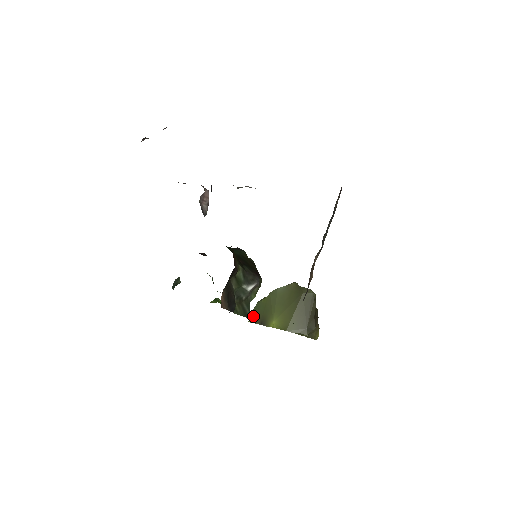
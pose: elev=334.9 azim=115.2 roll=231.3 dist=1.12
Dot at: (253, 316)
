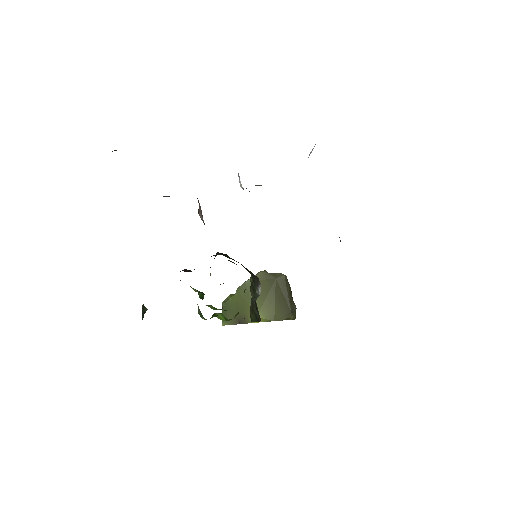
Dot at: occluded
